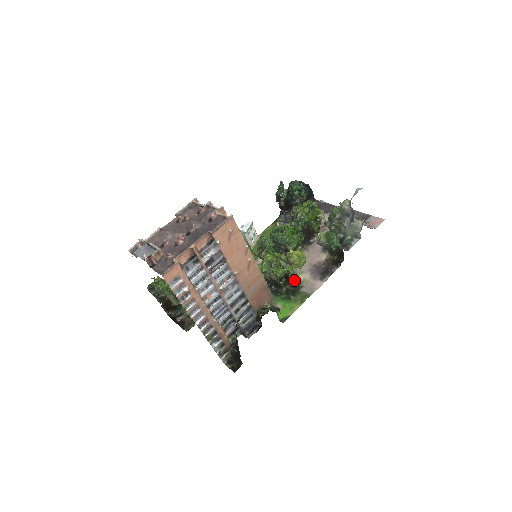
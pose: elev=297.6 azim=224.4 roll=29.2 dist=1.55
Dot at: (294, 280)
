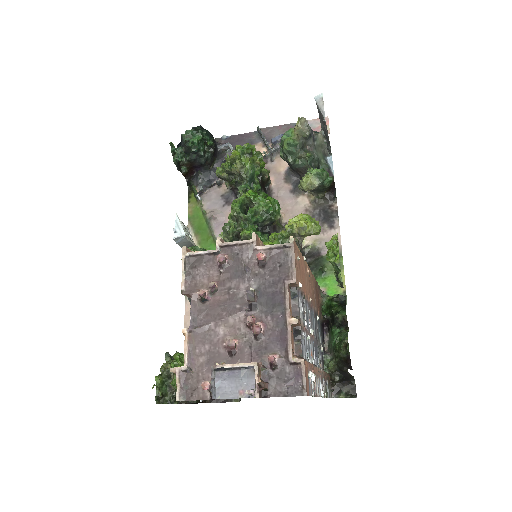
Dot at: (303, 249)
